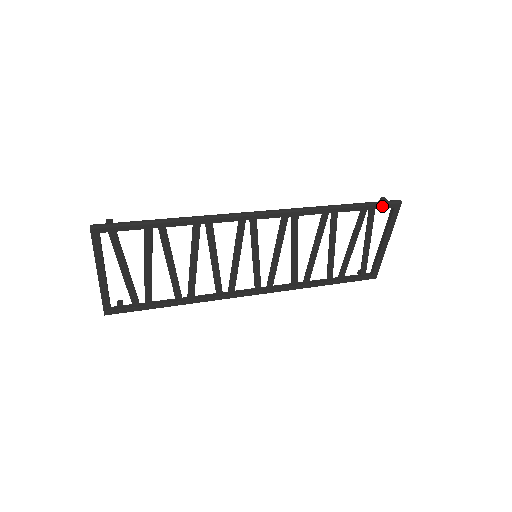
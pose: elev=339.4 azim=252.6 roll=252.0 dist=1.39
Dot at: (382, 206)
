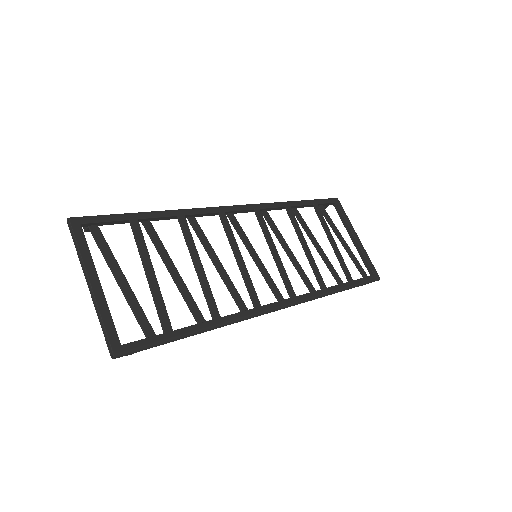
Dot at: (326, 201)
